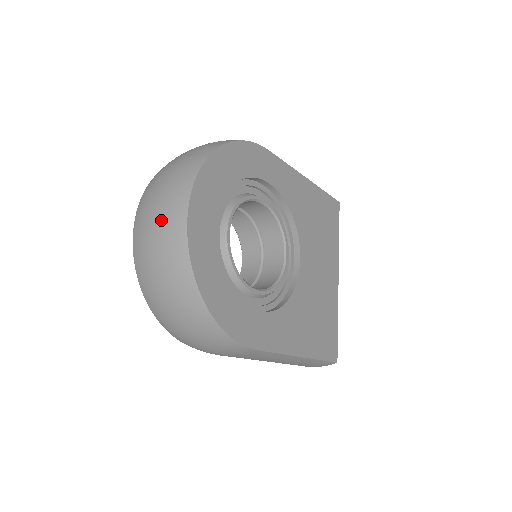
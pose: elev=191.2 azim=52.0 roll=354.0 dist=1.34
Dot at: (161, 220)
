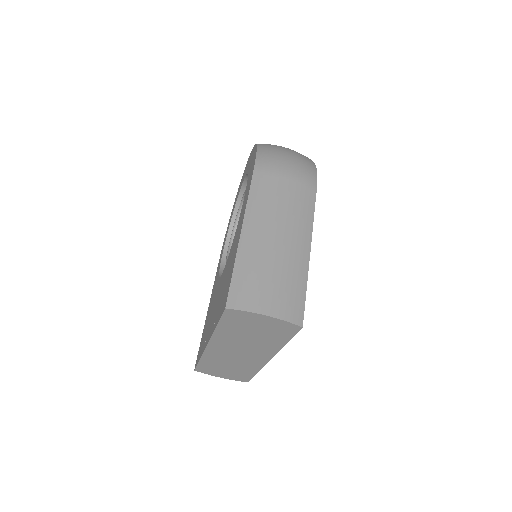
Dot at: occluded
